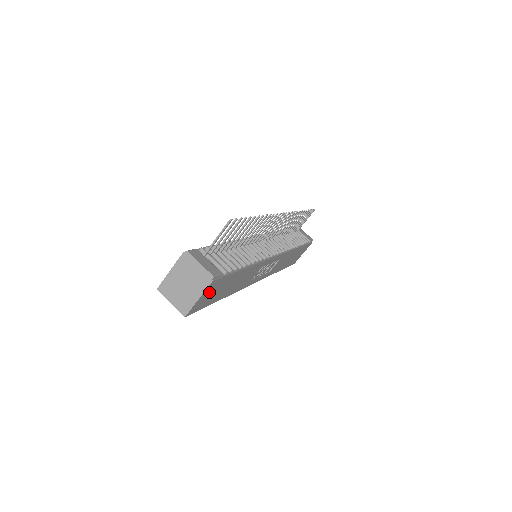
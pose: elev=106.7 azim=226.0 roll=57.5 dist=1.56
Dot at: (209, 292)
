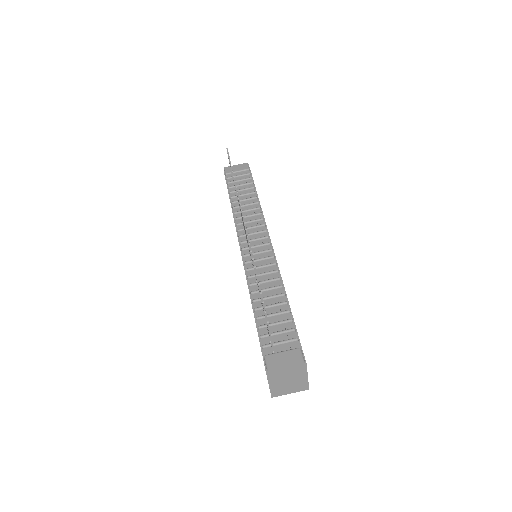
Dot at: occluded
